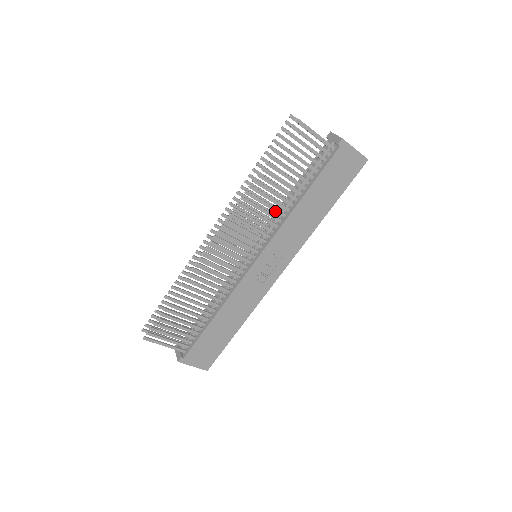
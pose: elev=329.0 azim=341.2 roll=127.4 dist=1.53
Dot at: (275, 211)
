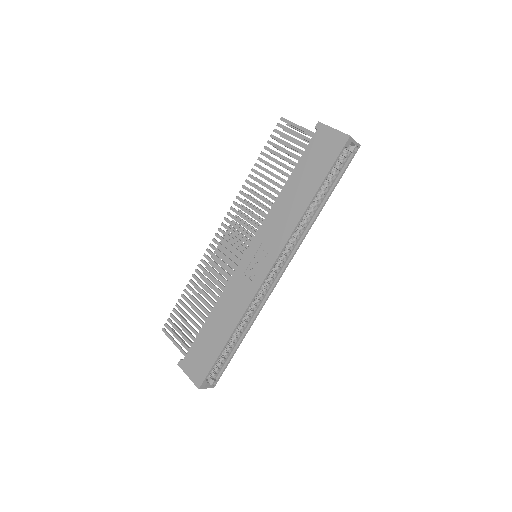
Dot at: (266, 202)
